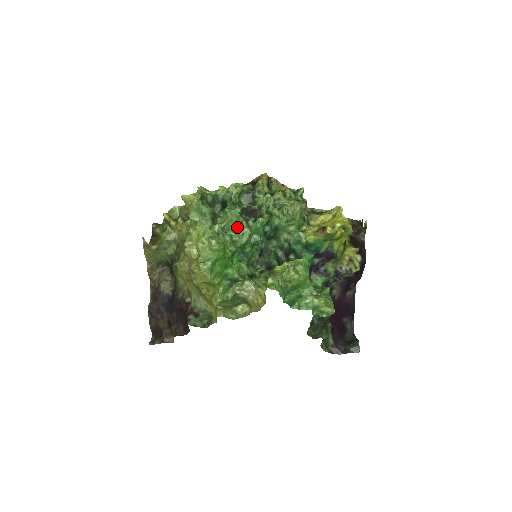
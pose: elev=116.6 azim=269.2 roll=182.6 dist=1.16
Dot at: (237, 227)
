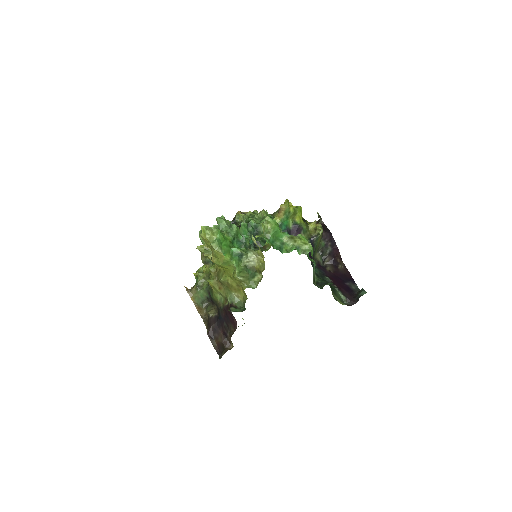
Dot at: (227, 225)
